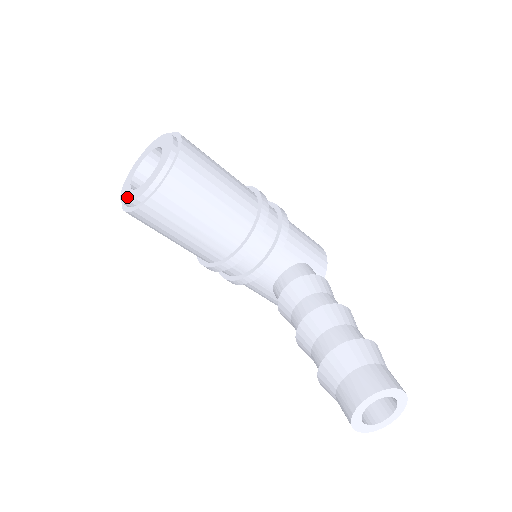
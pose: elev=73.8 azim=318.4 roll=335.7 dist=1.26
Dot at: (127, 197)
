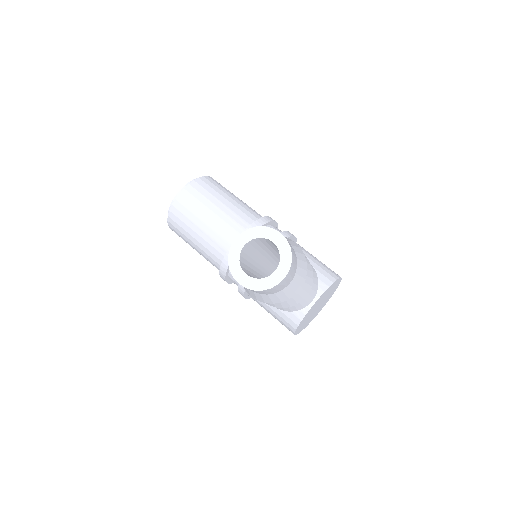
Dot at: occluded
